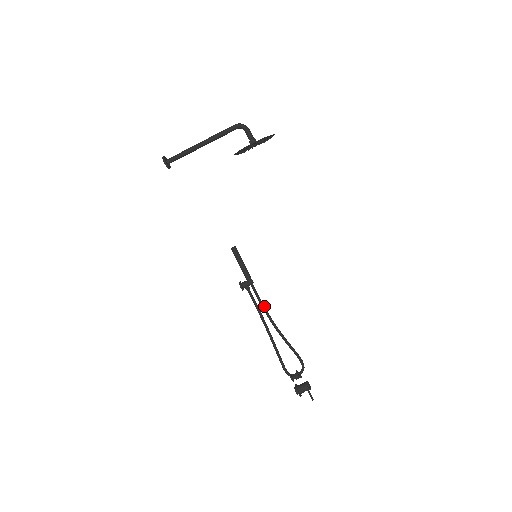
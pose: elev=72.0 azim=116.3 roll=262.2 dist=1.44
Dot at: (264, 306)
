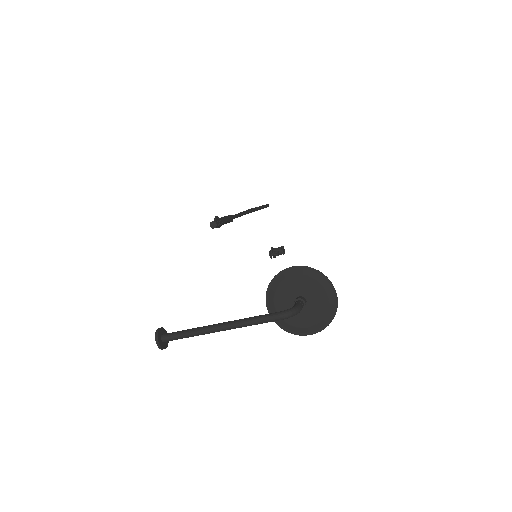
Dot at: (240, 216)
